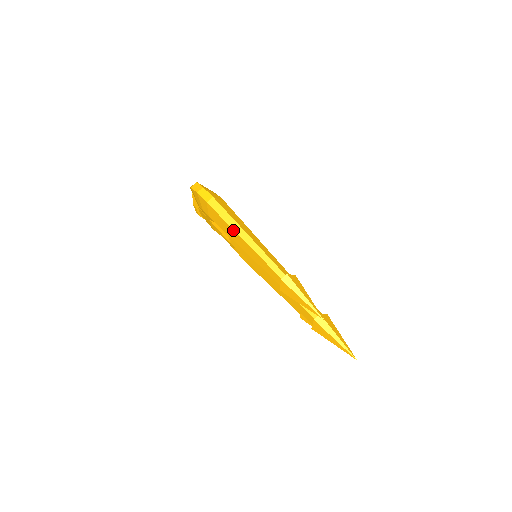
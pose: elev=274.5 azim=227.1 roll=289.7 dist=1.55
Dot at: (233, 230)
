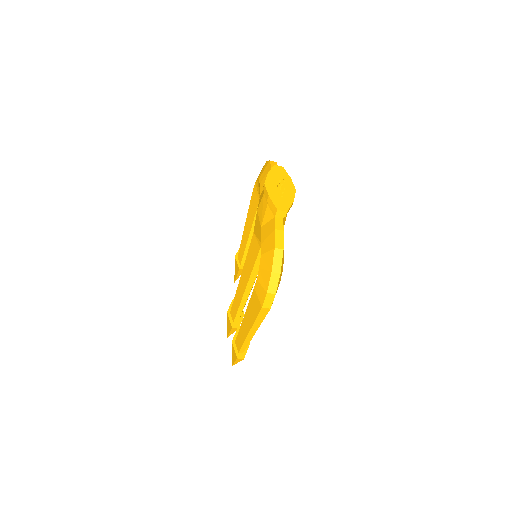
Dot at: (252, 325)
